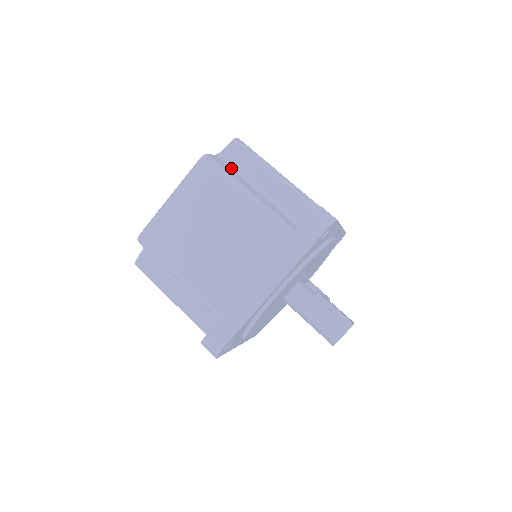
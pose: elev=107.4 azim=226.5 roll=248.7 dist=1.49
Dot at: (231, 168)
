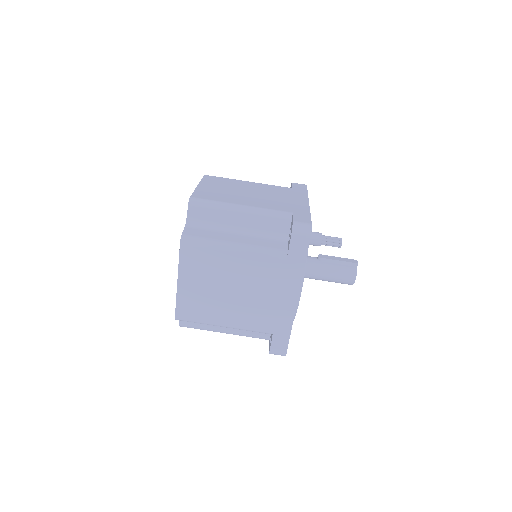
Dot at: (204, 228)
